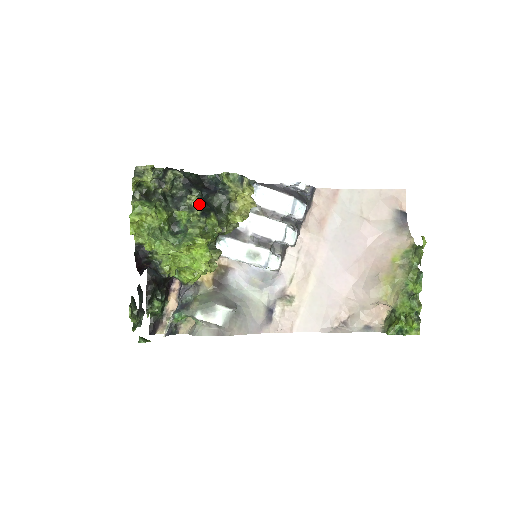
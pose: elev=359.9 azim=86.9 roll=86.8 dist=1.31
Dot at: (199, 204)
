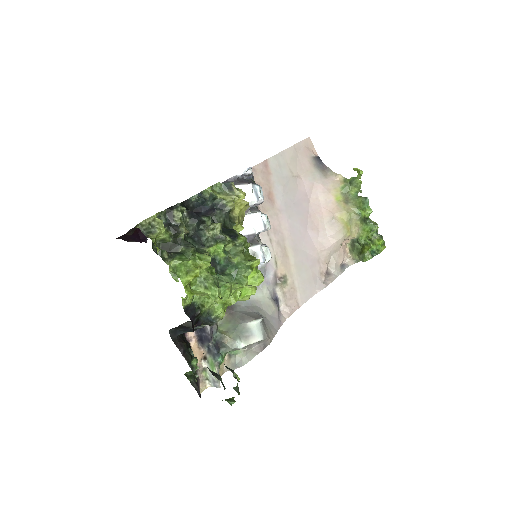
Dot at: (221, 230)
